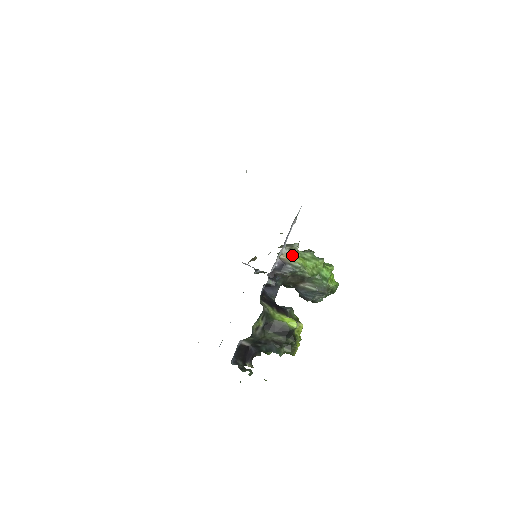
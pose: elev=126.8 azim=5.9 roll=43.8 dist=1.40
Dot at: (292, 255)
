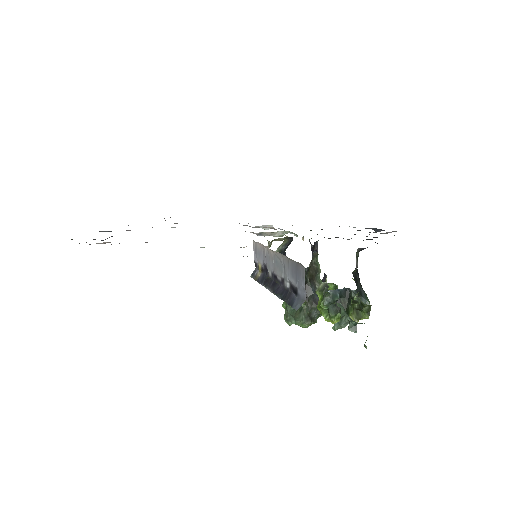
Dot at: occluded
